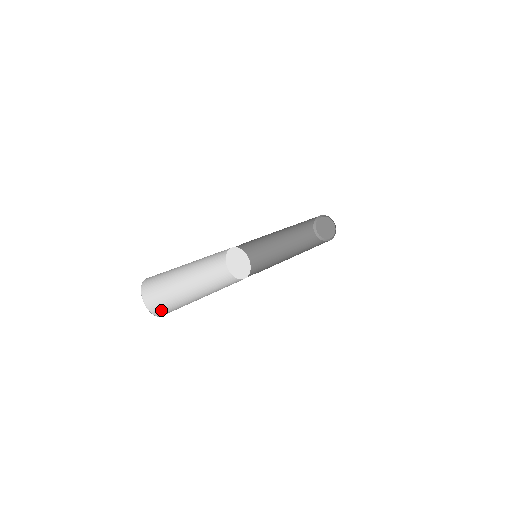
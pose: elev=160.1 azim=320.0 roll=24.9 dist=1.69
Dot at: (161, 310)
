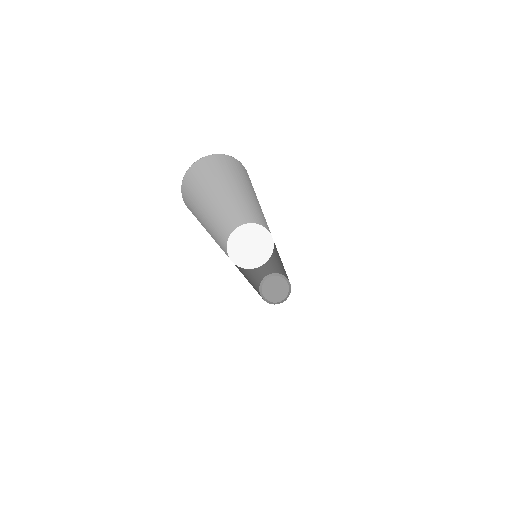
Dot at: occluded
